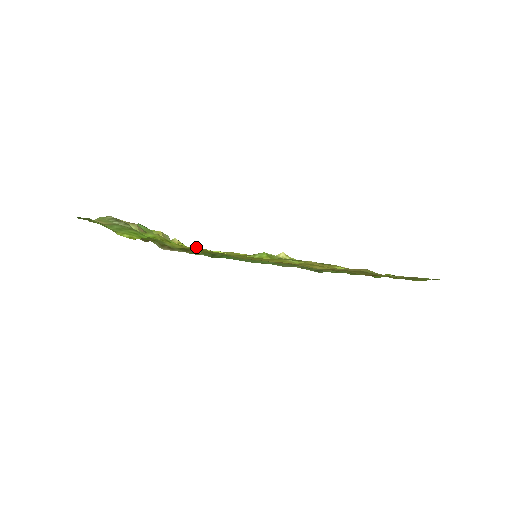
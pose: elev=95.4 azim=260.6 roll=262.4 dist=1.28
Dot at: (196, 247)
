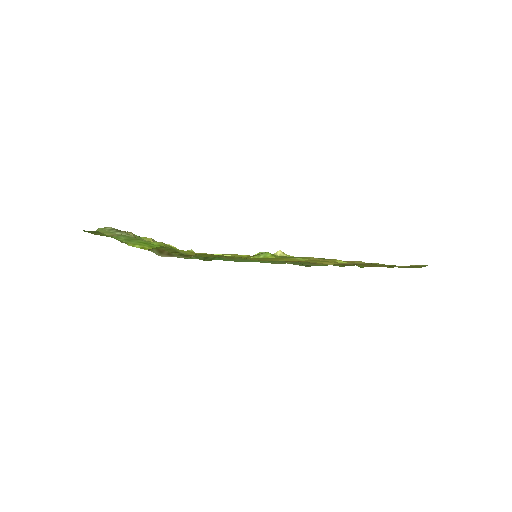
Dot at: occluded
